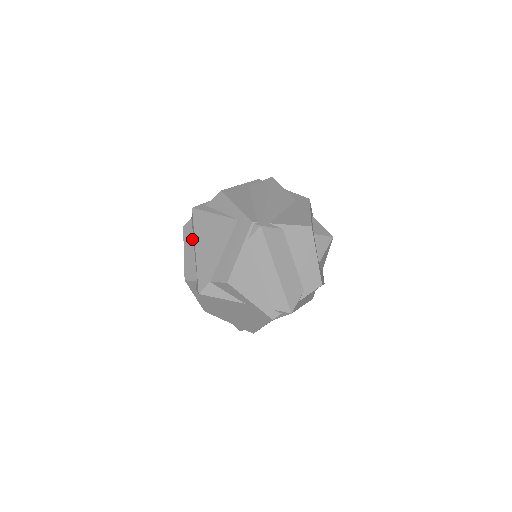
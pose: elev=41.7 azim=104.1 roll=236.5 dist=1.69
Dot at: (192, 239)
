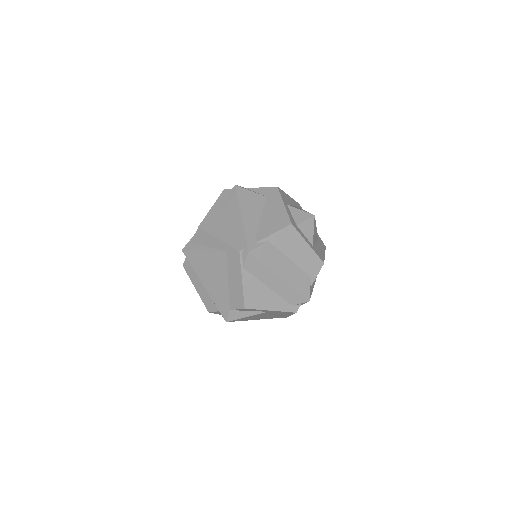
Dot at: (196, 276)
